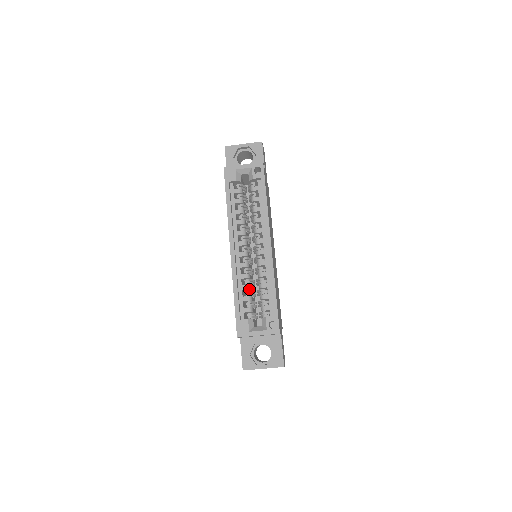
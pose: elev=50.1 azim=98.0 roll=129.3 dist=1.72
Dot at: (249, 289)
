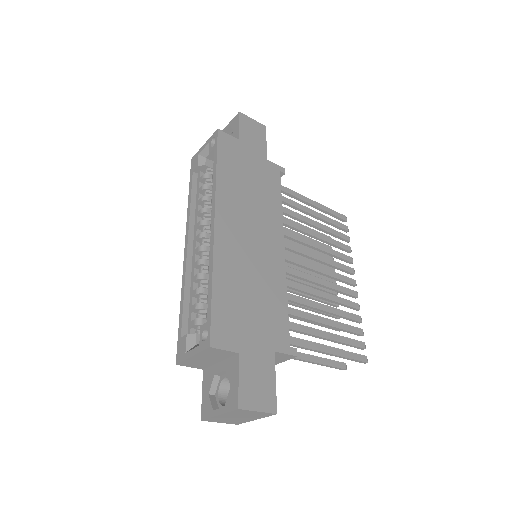
Dot at: (201, 293)
